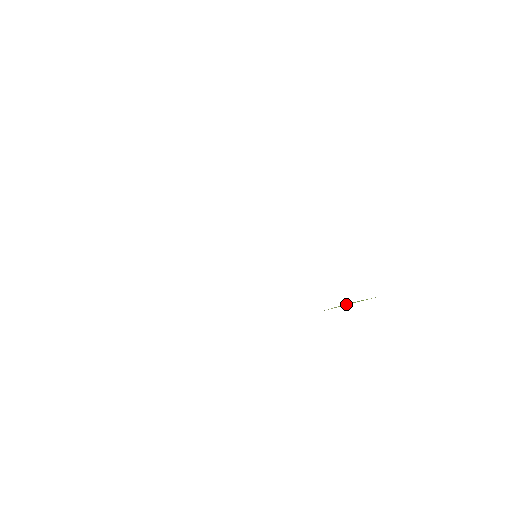
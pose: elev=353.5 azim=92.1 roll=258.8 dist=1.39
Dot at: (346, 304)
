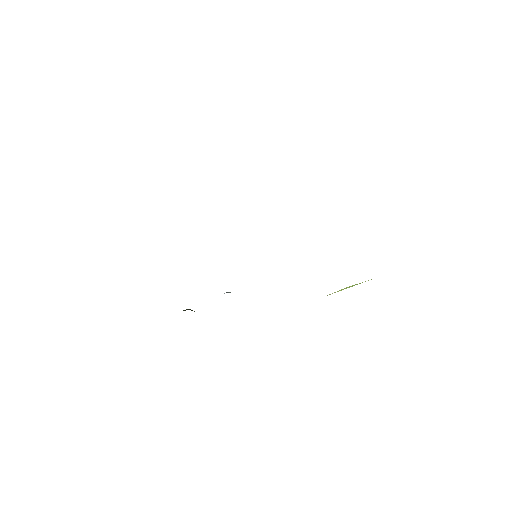
Dot at: (344, 288)
